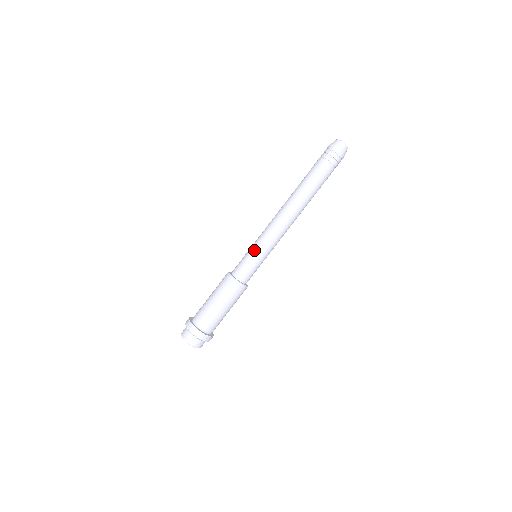
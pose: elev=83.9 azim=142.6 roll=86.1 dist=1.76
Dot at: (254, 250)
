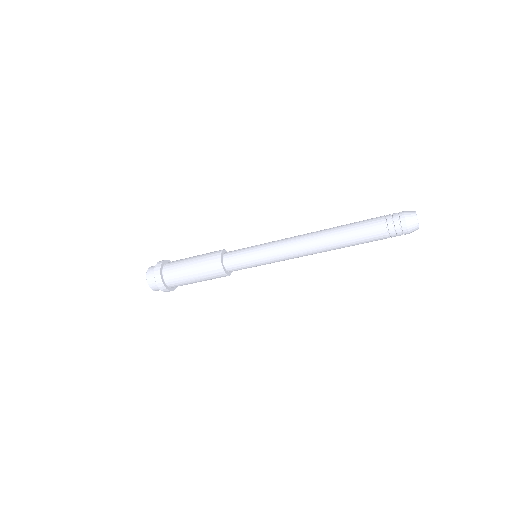
Dot at: (256, 251)
